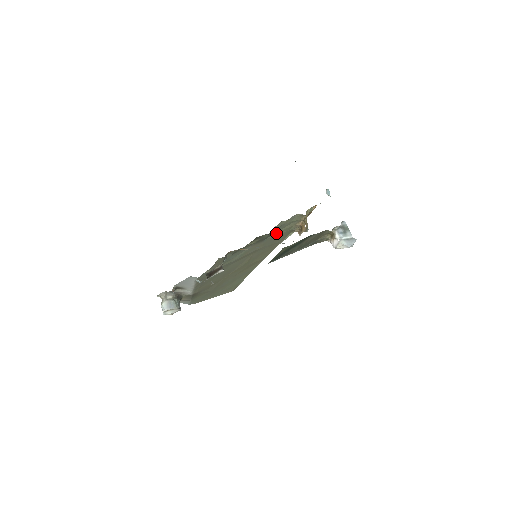
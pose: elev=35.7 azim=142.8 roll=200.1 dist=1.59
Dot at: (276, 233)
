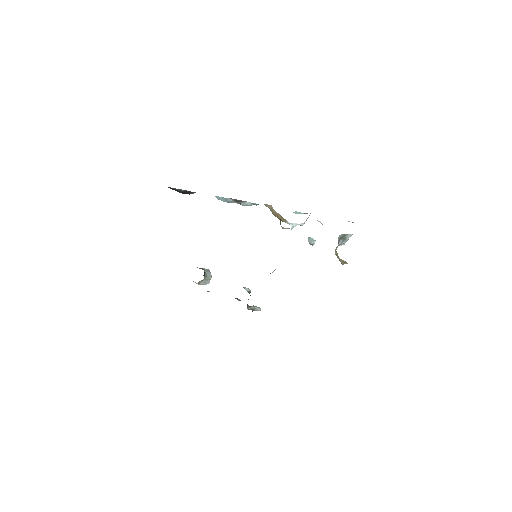
Dot at: occluded
